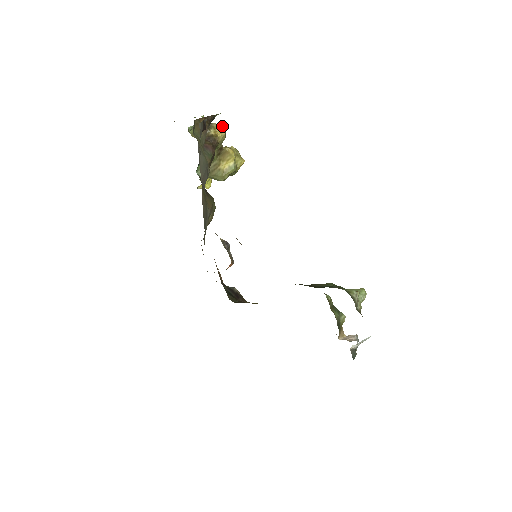
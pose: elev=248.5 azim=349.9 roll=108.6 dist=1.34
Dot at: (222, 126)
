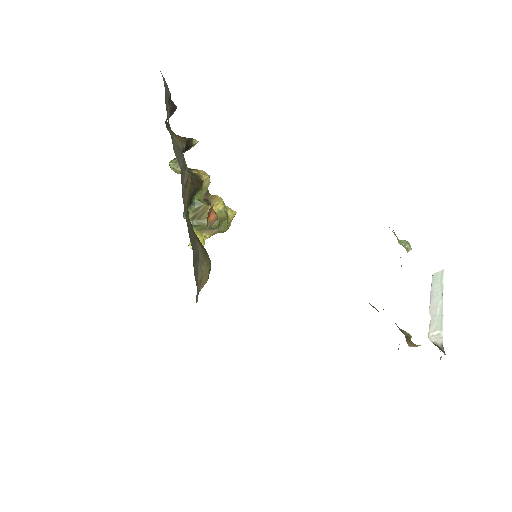
Dot at: occluded
